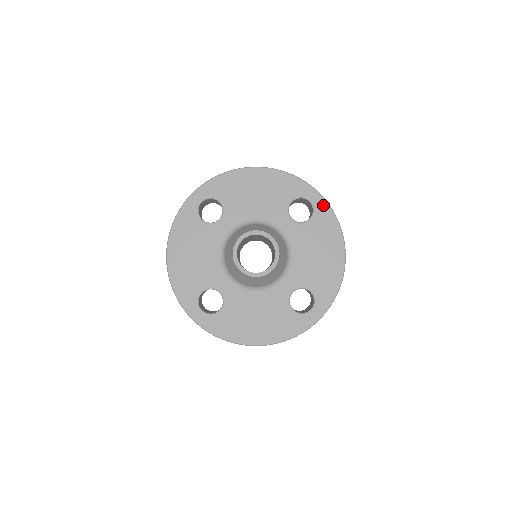
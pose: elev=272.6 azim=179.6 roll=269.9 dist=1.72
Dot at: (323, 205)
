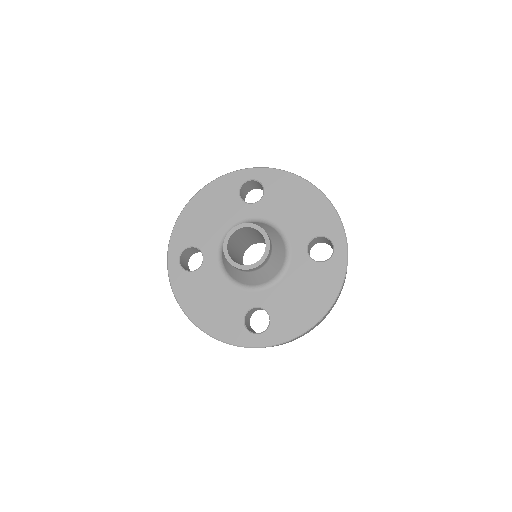
Dot at: (263, 172)
